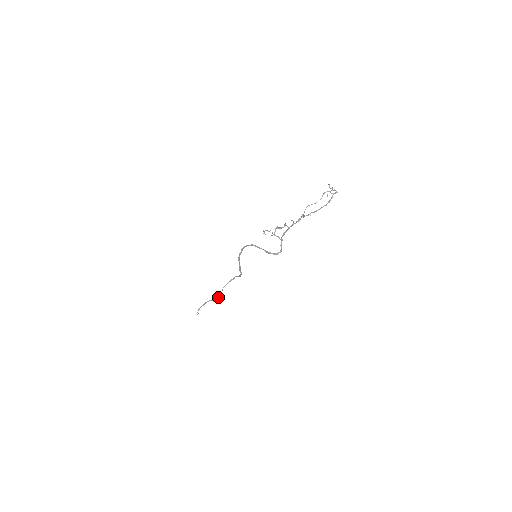
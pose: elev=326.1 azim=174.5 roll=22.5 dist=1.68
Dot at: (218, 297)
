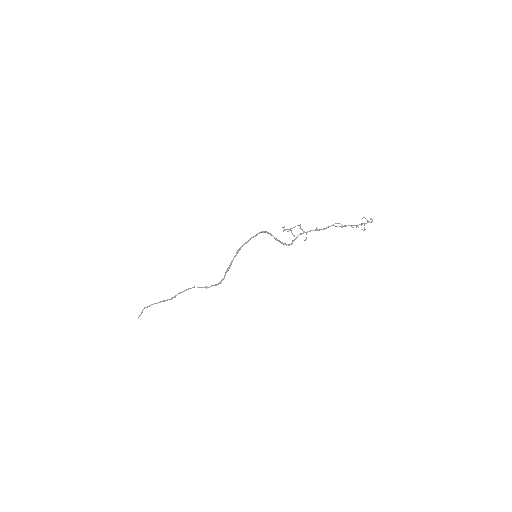
Dot at: (183, 291)
